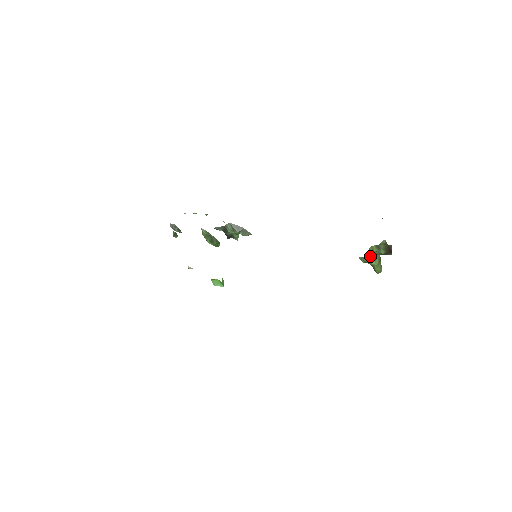
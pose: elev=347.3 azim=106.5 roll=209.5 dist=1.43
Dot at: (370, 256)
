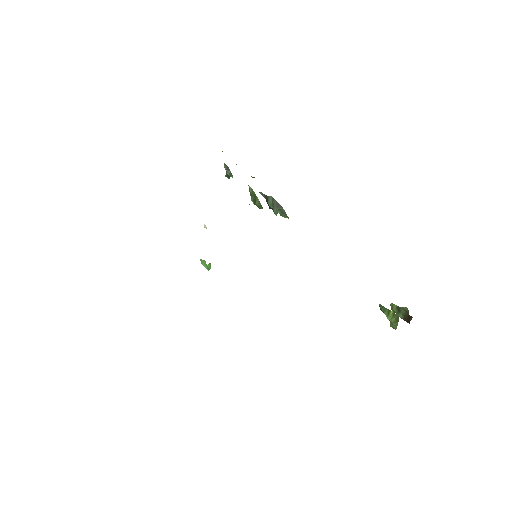
Dot at: (389, 310)
